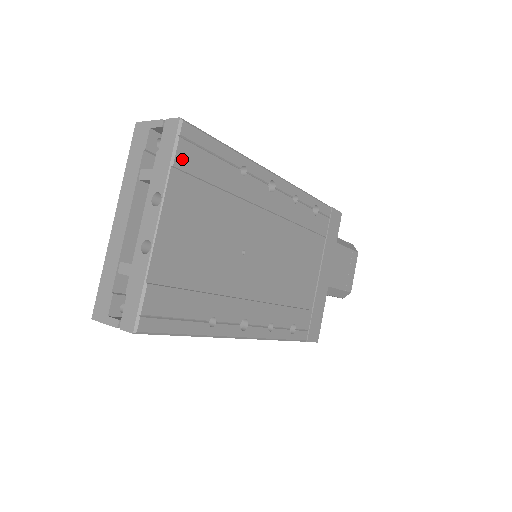
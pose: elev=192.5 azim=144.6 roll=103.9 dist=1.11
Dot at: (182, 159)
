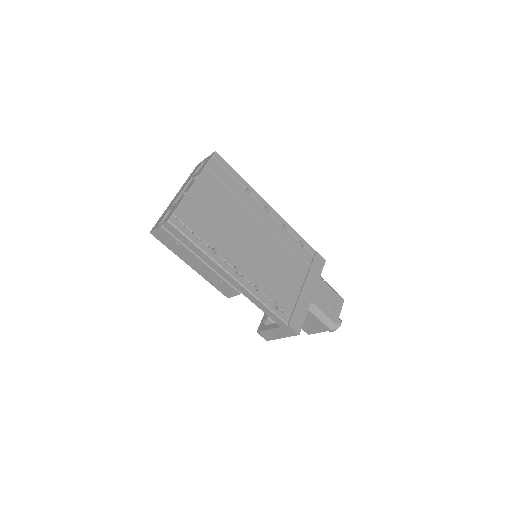
Dot at: (212, 166)
